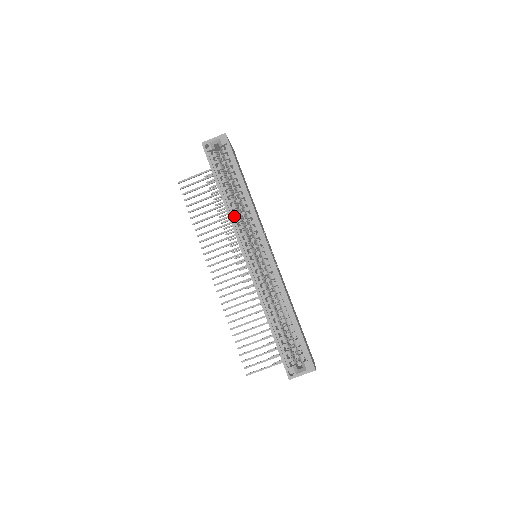
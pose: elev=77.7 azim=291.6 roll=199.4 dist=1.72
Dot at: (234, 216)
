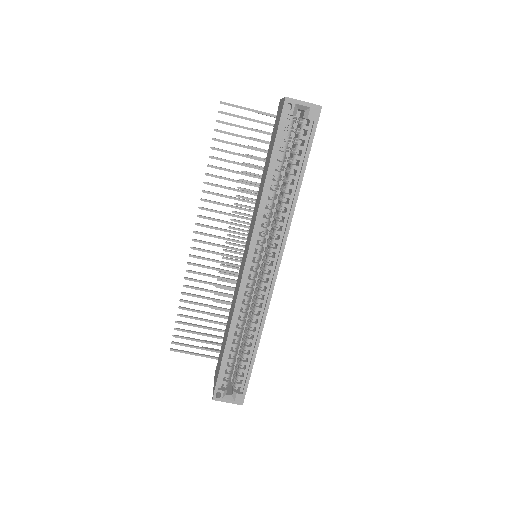
Dot at: occluded
